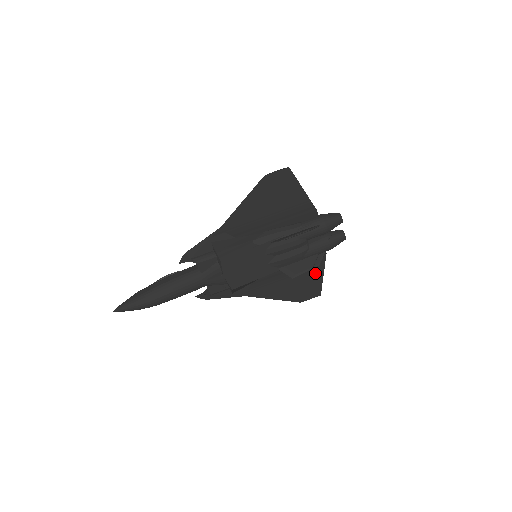
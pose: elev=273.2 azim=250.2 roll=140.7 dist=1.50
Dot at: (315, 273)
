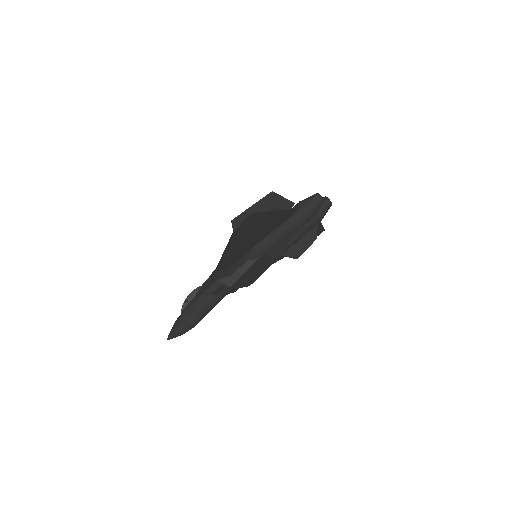
Dot at: occluded
